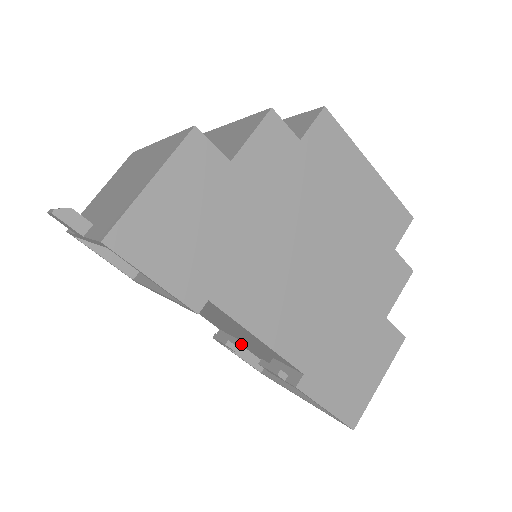
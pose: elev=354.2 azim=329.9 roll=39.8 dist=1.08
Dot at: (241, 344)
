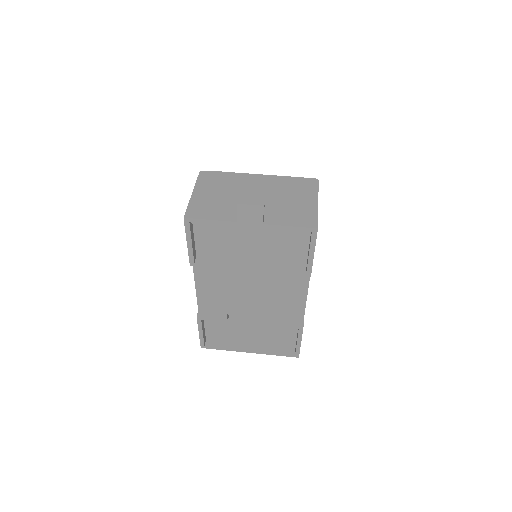
Dot at: (228, 316)
